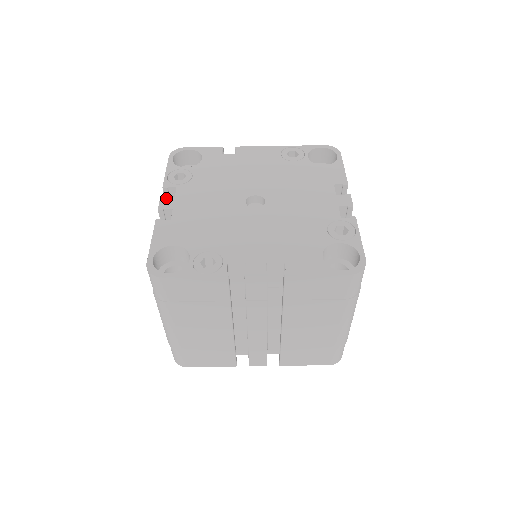
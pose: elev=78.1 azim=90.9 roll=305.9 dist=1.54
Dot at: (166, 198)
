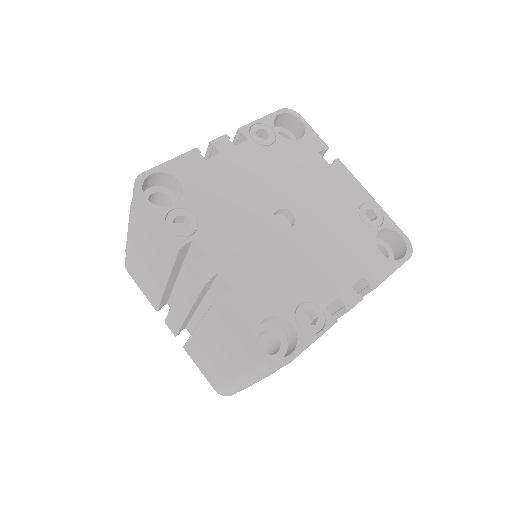
Dot at: (228, 139)
